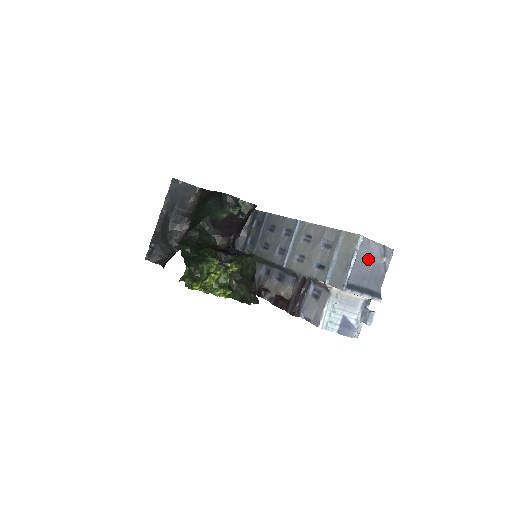
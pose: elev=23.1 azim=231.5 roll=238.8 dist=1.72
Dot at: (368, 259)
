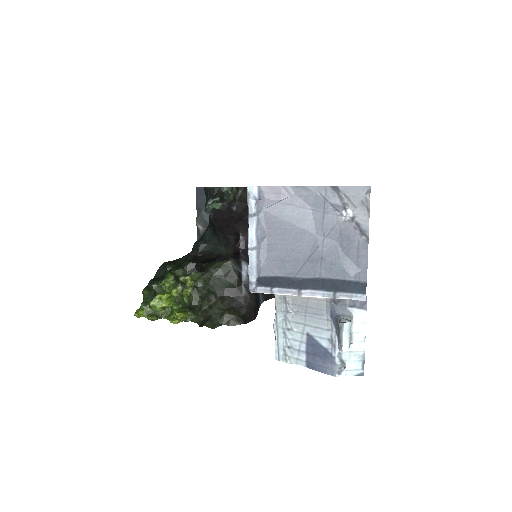
Dot at: (301, 222)
